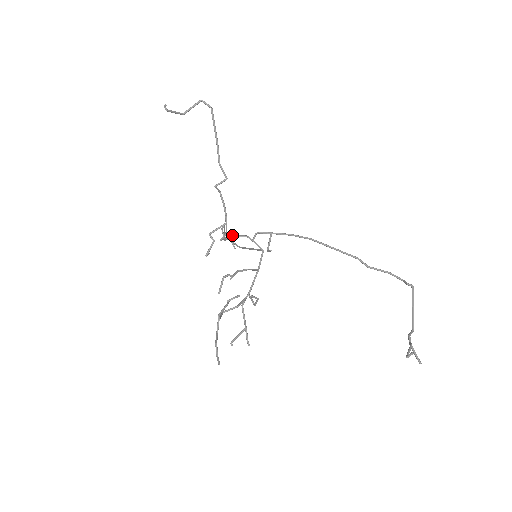
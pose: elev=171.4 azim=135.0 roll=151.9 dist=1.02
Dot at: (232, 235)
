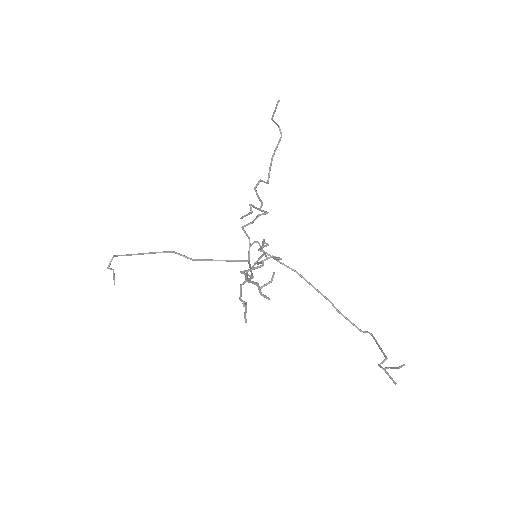
Dot at: (243, 227)
